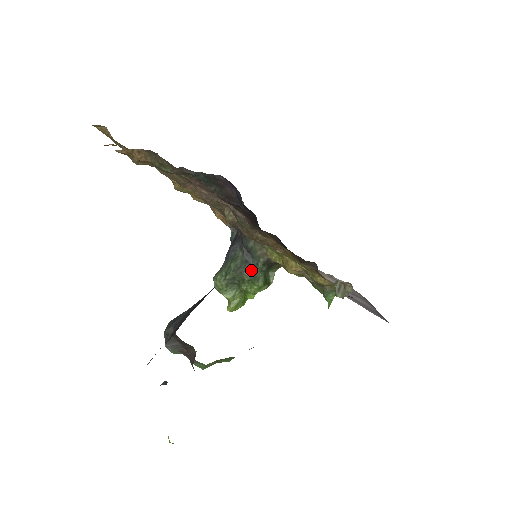
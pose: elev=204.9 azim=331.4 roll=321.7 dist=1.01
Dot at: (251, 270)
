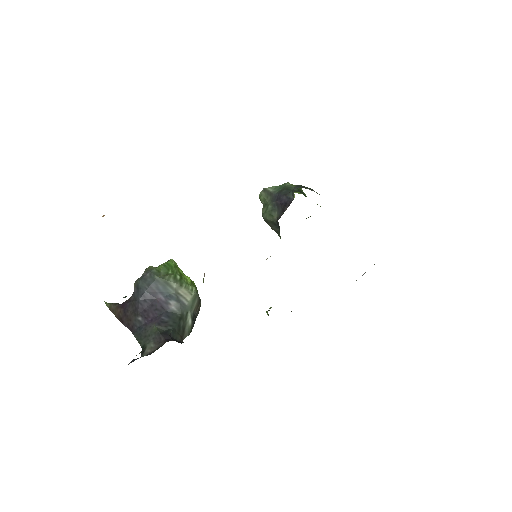
Dot at: (275, 230)
